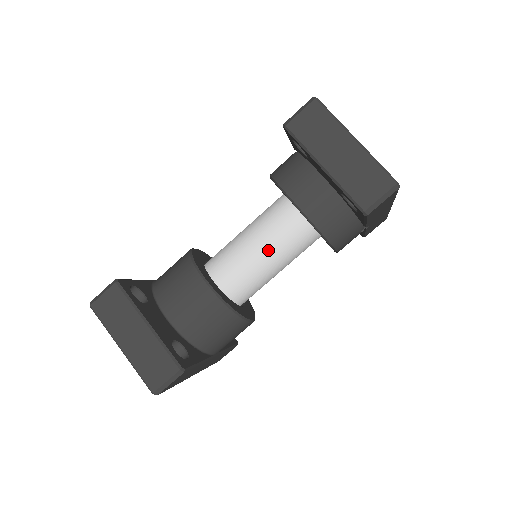
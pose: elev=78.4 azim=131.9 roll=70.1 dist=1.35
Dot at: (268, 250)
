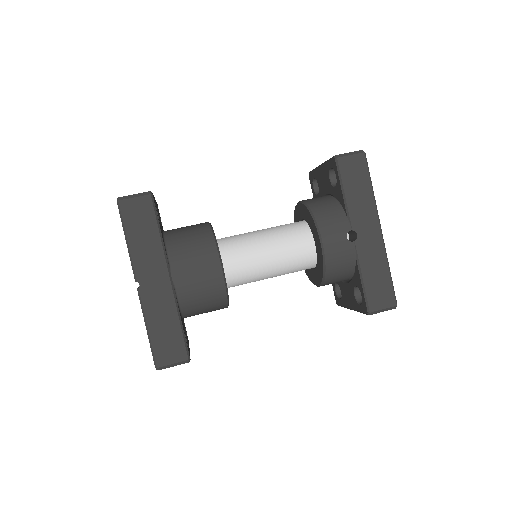
Dot at: (266, 230)
